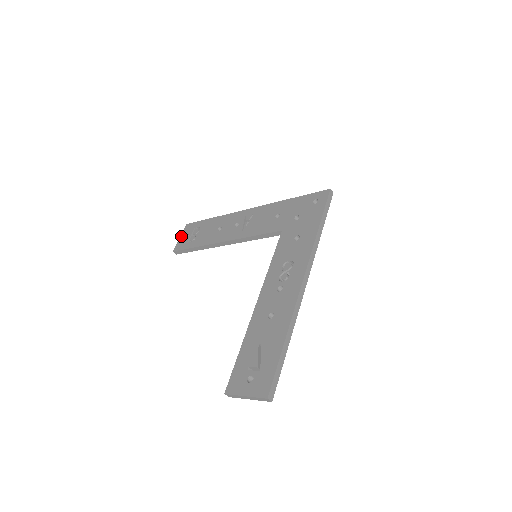
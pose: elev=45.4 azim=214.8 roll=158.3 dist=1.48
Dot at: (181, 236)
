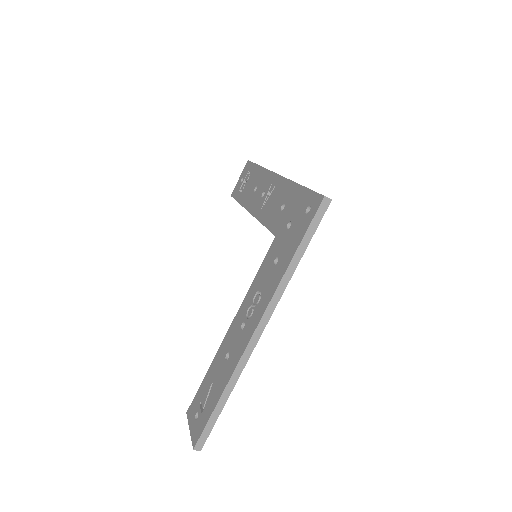
Dot at: (240, 177)
